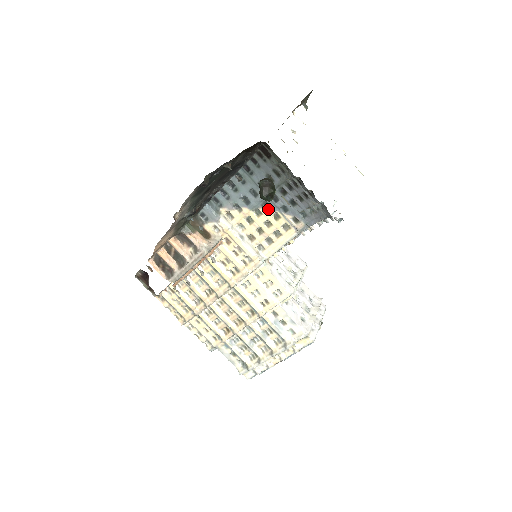
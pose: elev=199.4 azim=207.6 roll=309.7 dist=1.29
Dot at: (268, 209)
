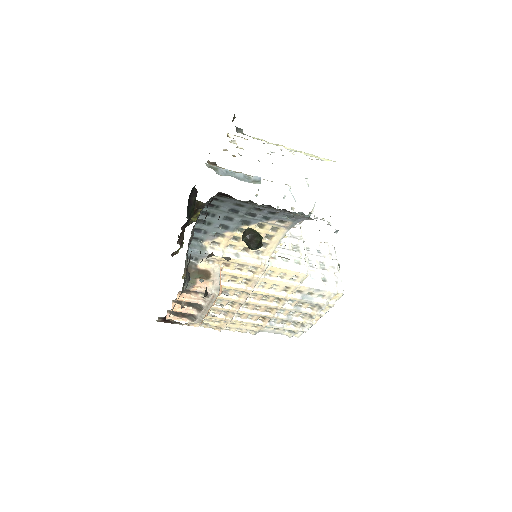
Dot at: (249, 224)
